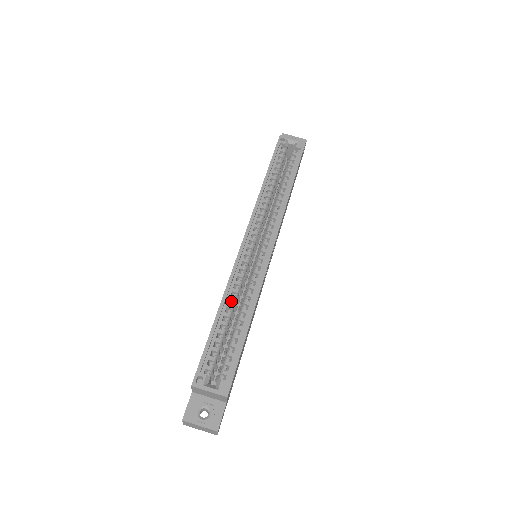
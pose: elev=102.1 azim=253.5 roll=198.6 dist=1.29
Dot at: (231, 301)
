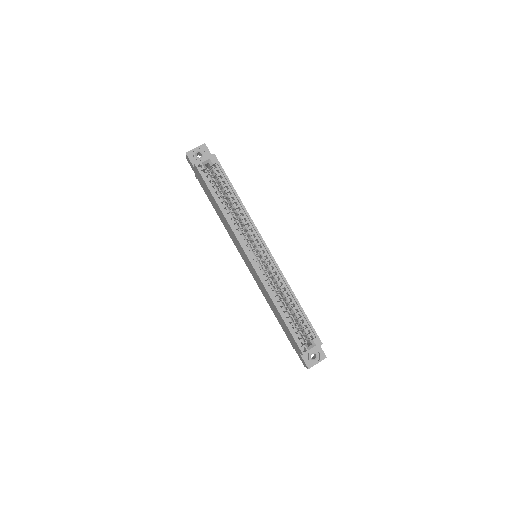
Dot at: occluded
